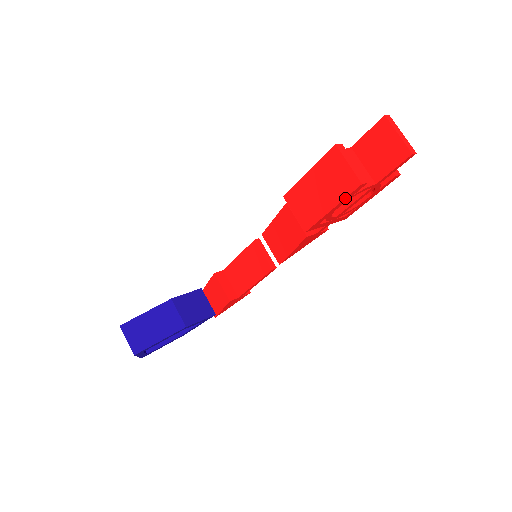
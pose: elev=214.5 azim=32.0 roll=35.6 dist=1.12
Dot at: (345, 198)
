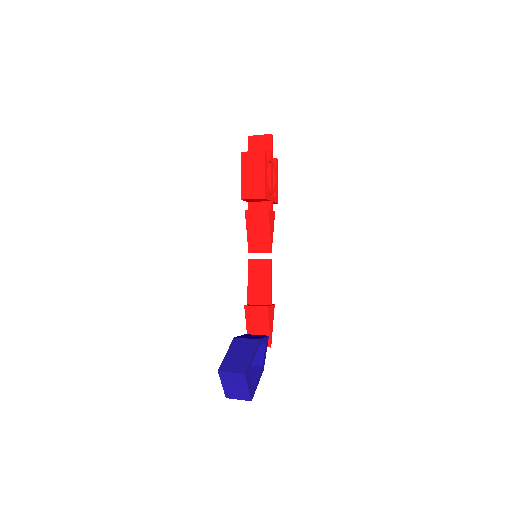
Dot at: (265, 163)
